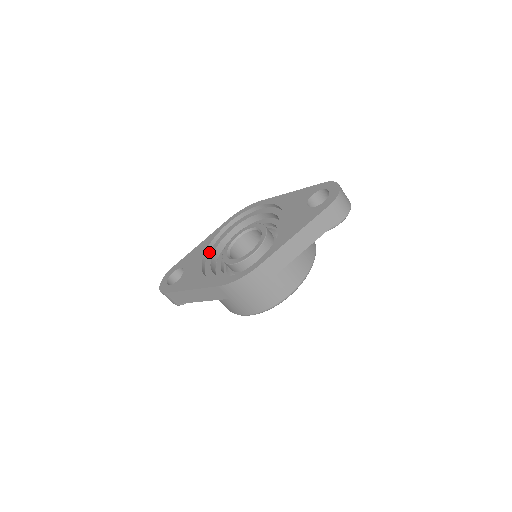
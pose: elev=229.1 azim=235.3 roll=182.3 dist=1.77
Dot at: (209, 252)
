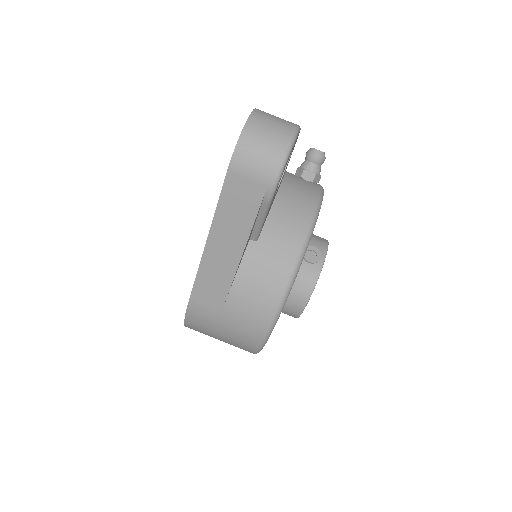
Dot at: occluded
